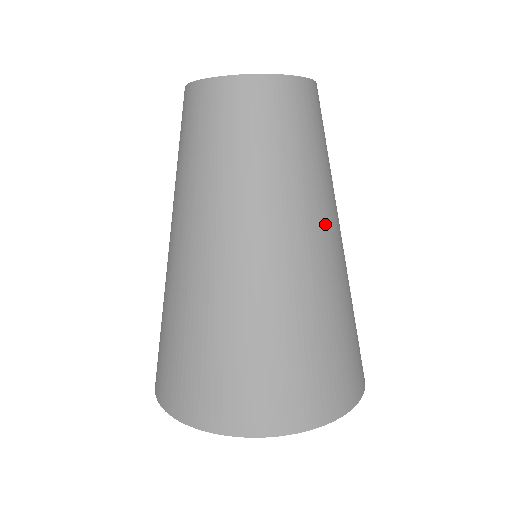
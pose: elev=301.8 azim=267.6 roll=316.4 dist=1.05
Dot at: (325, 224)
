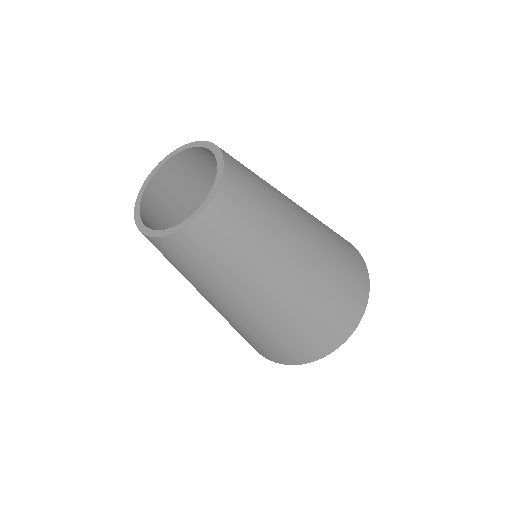
Dot at: (298, 222)
